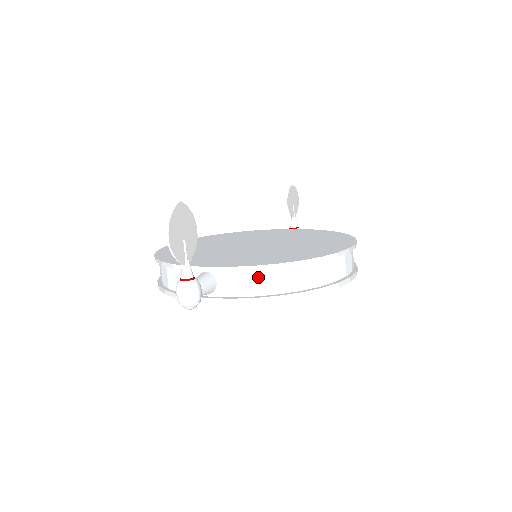
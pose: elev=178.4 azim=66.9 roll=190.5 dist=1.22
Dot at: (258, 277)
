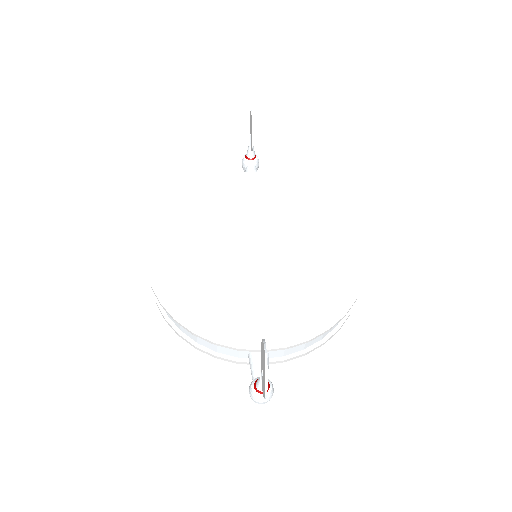
Dot at: occluded
